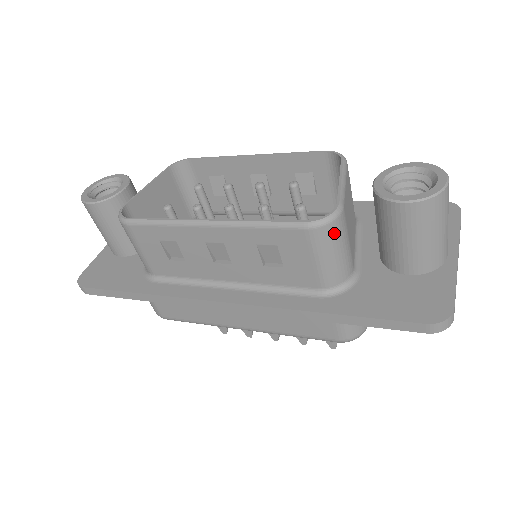
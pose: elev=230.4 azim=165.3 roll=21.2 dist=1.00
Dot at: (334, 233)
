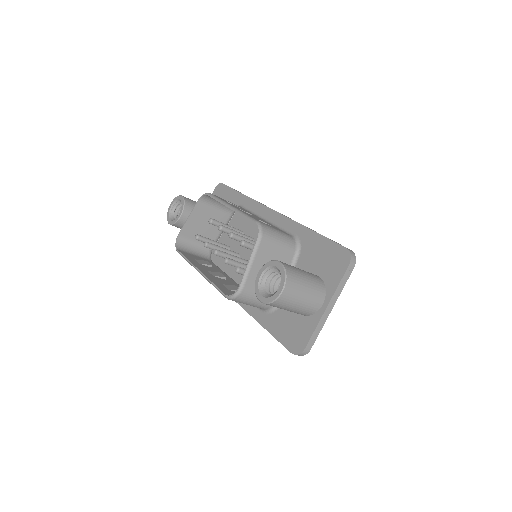
Dot at: (242, 300)
